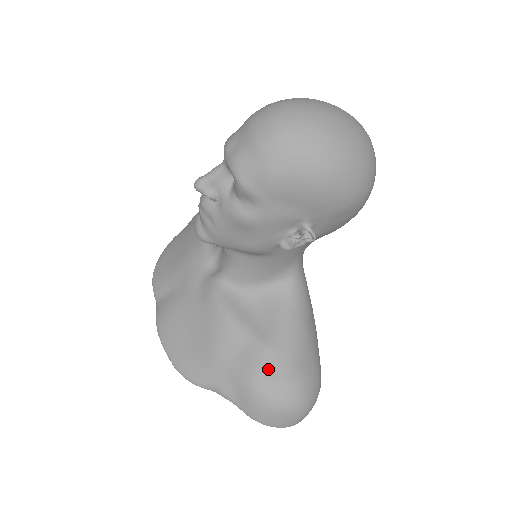
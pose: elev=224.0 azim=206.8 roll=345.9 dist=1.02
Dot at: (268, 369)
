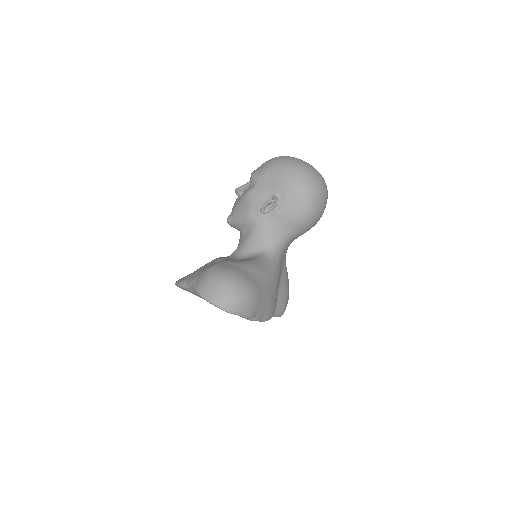
Dot at: (223, 264)
